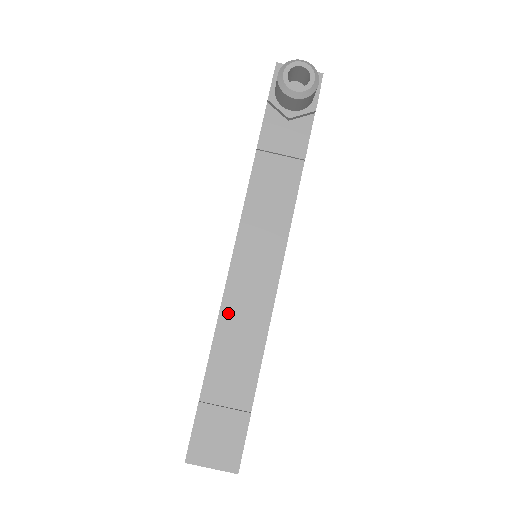
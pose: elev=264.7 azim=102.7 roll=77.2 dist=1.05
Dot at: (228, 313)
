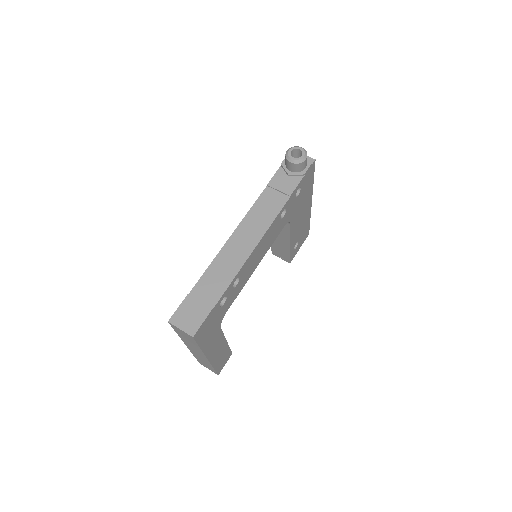
Dot at: (221, 257)
